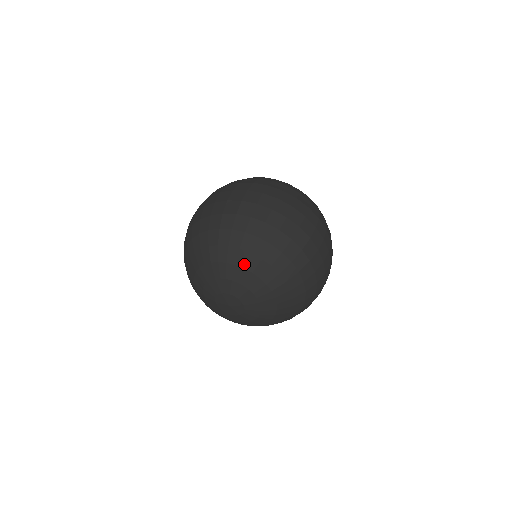
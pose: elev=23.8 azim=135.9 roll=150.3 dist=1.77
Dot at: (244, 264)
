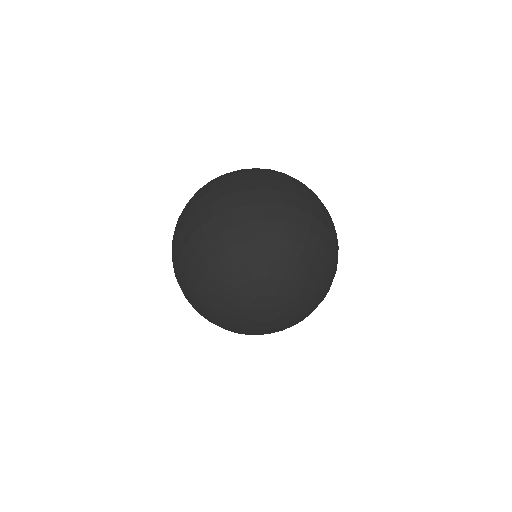
Dot at: (312, 271)
